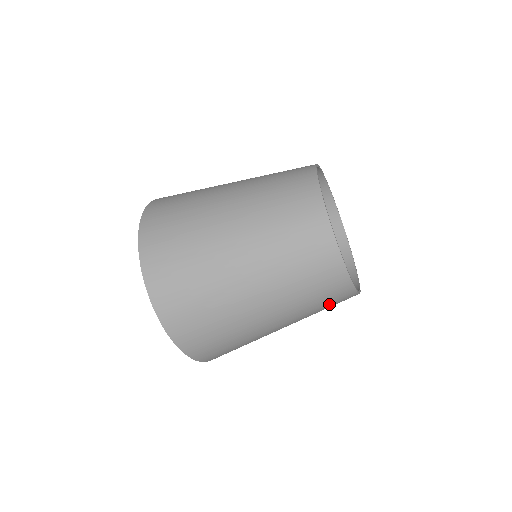
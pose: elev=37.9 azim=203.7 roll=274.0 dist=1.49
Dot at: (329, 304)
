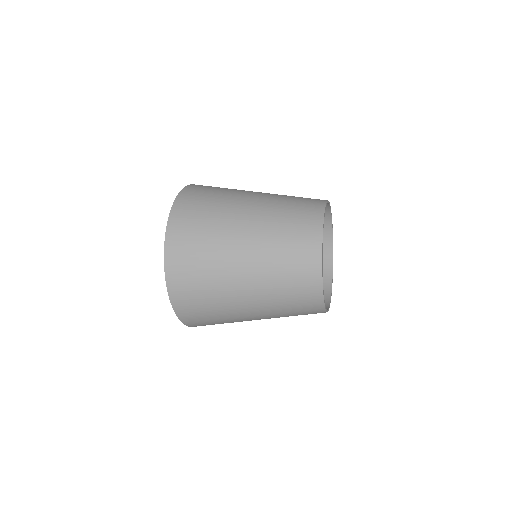
Dot at: occluded
